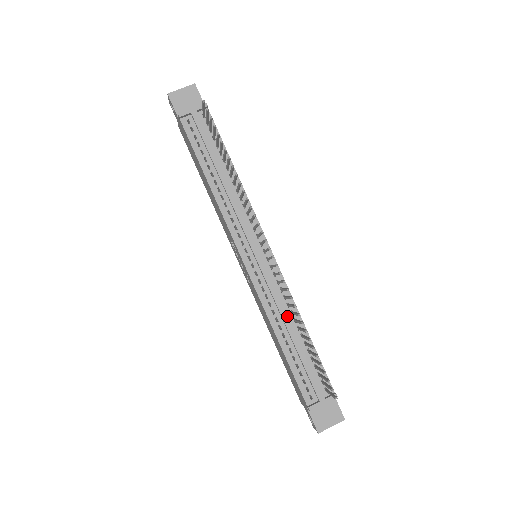
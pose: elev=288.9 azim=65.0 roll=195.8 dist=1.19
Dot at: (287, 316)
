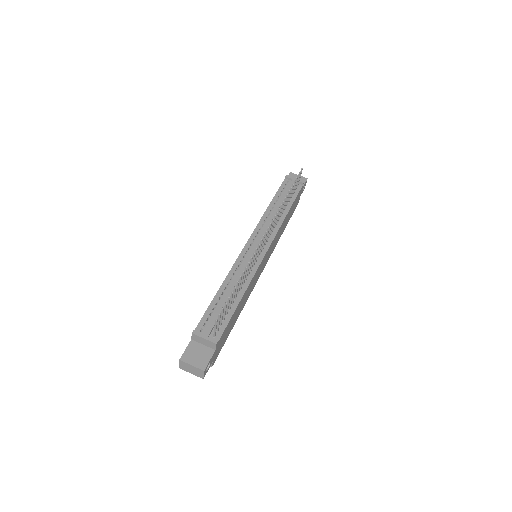
Dot at: occluded
